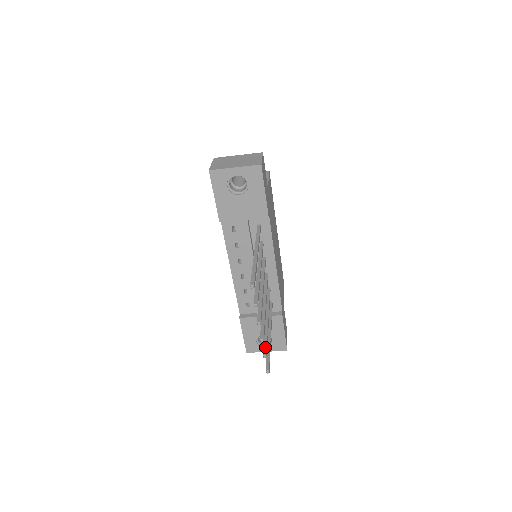
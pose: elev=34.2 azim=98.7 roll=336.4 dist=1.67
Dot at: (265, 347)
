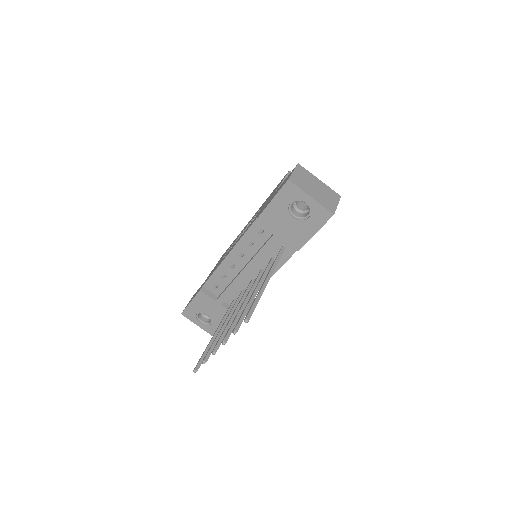
Dot at: (210, 353)
